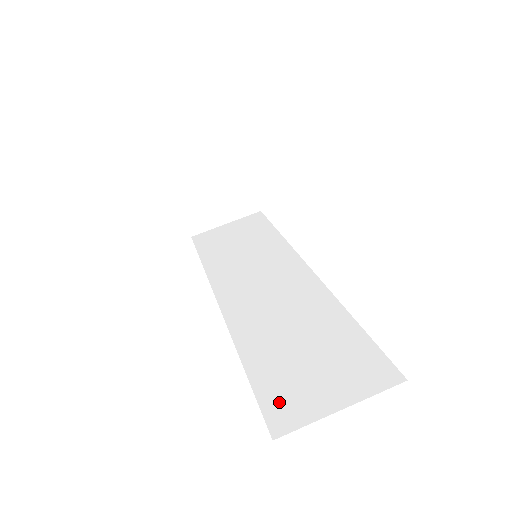
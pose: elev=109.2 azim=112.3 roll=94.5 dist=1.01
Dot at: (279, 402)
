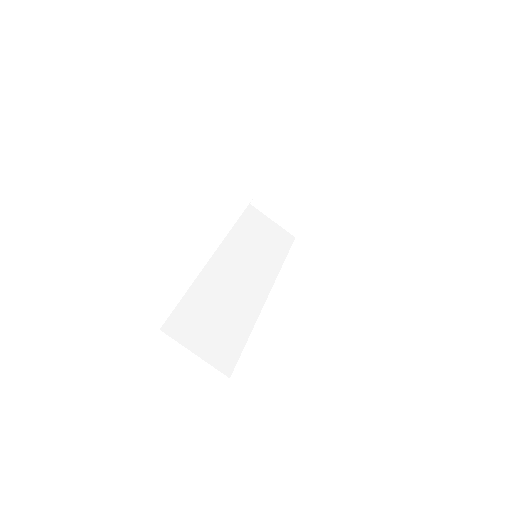
Dot at: (180, 321)
